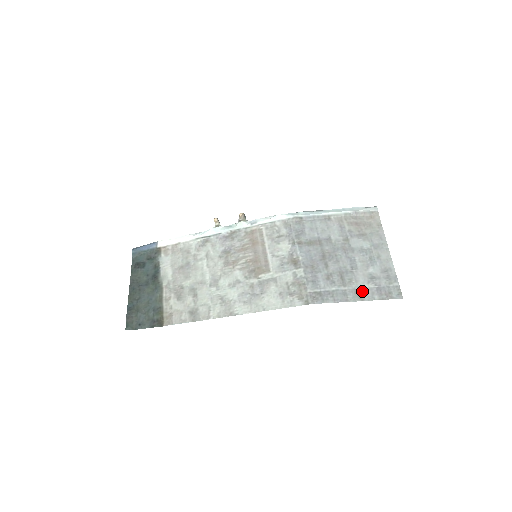
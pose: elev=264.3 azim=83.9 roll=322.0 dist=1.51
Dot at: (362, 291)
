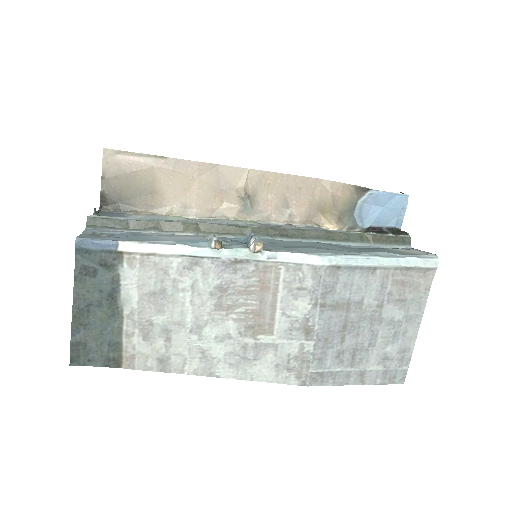
Dot at: (367, 374)
